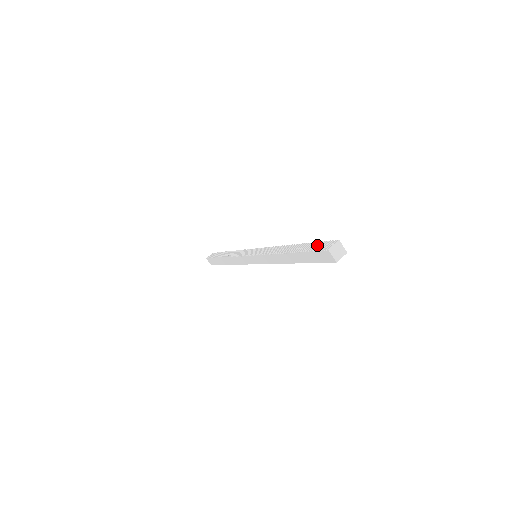
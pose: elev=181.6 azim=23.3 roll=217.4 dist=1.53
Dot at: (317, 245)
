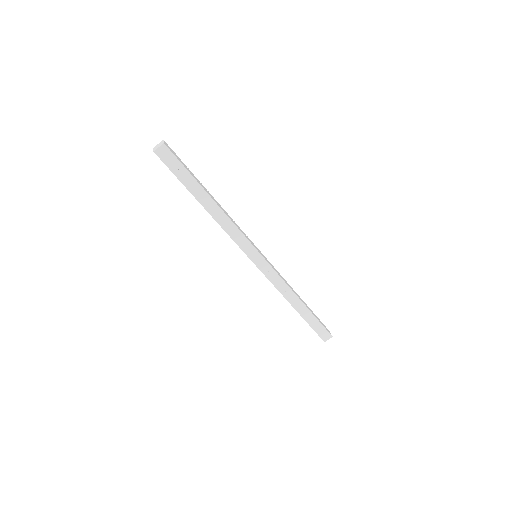
Dot at: occluded
